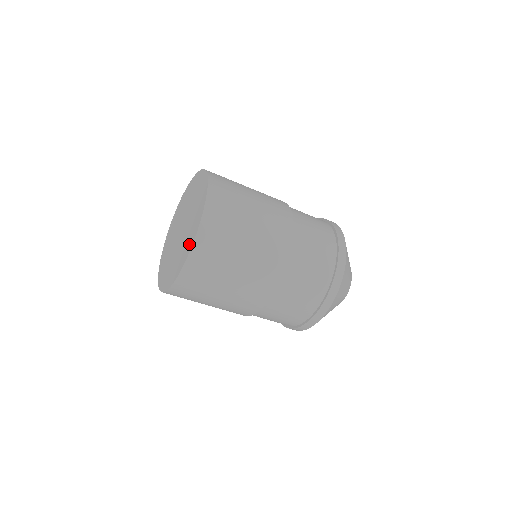
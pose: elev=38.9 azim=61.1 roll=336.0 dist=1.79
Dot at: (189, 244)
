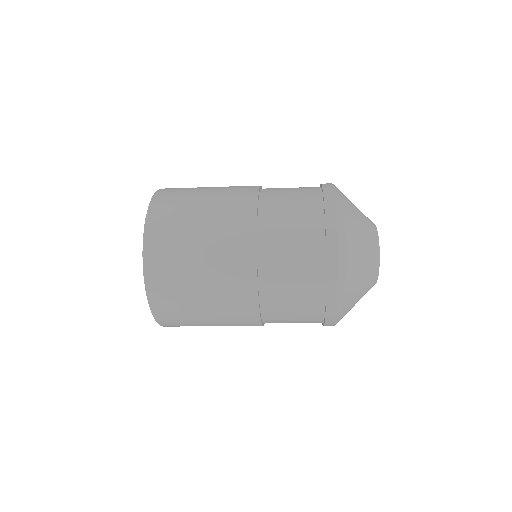
Dot at: occluded
